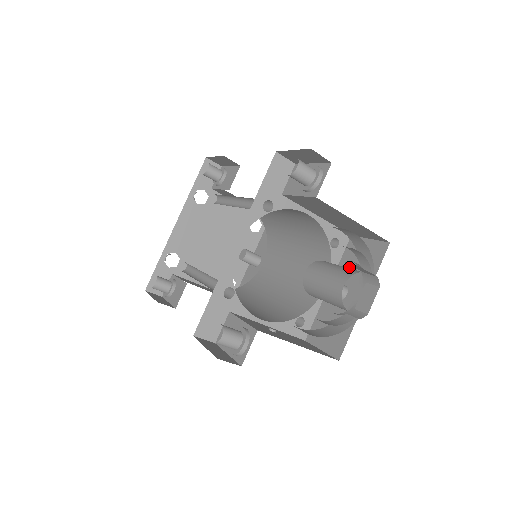
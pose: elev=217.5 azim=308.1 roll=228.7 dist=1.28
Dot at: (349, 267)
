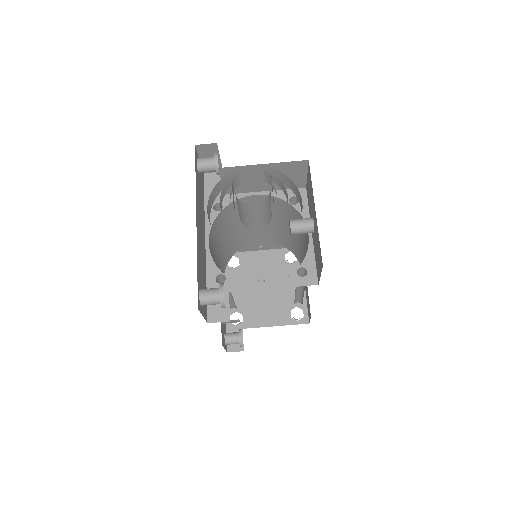
Dot at: (310, 205)
